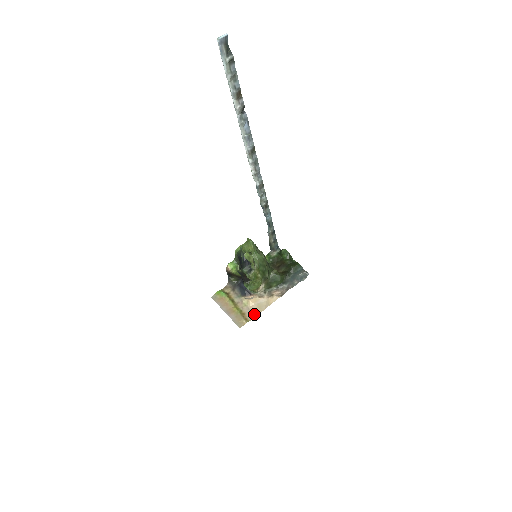
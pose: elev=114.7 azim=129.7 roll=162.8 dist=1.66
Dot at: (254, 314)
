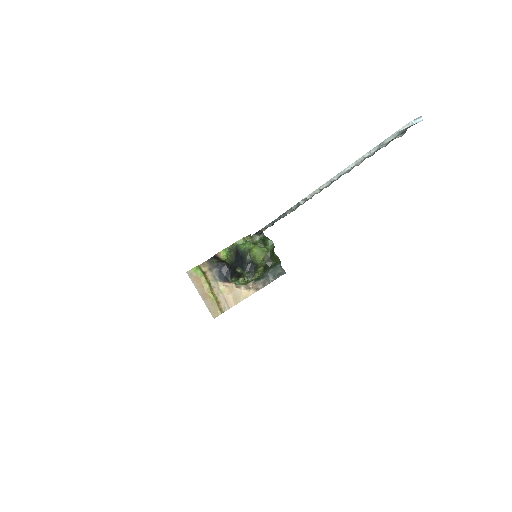
Dot at: (229, 305)
